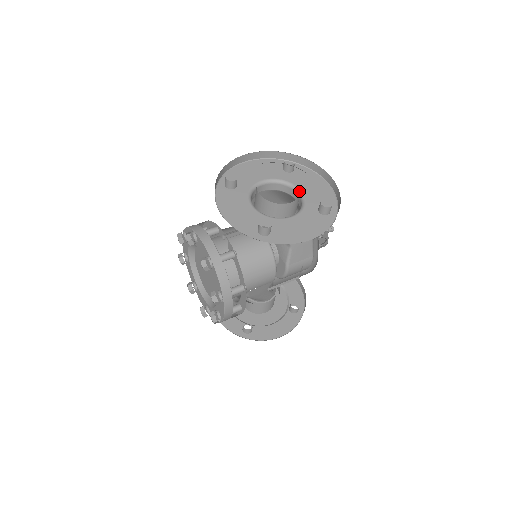
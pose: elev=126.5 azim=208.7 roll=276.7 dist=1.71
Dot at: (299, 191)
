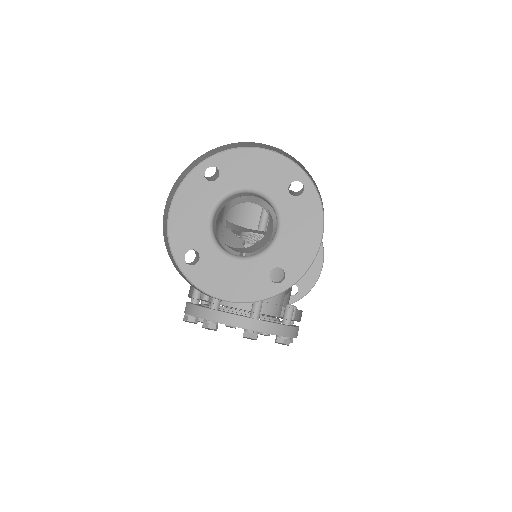
Dot at: (251, 190)
